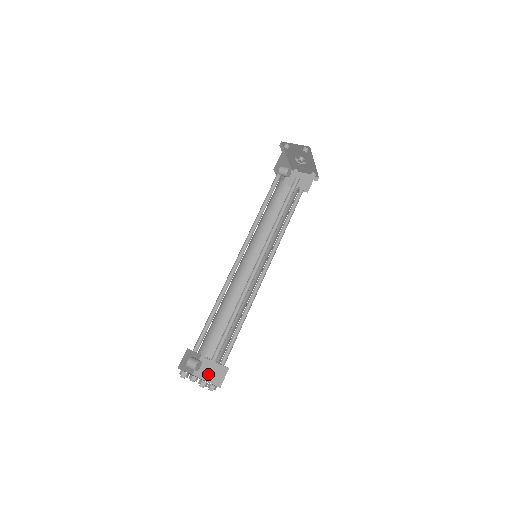
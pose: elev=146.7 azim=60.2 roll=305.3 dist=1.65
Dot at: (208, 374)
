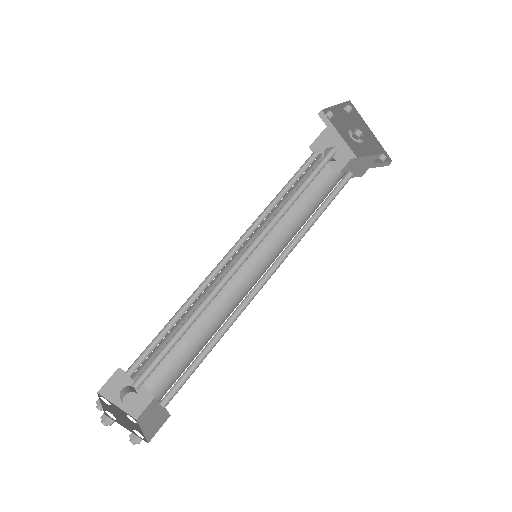
Dot at: (149, 421)
